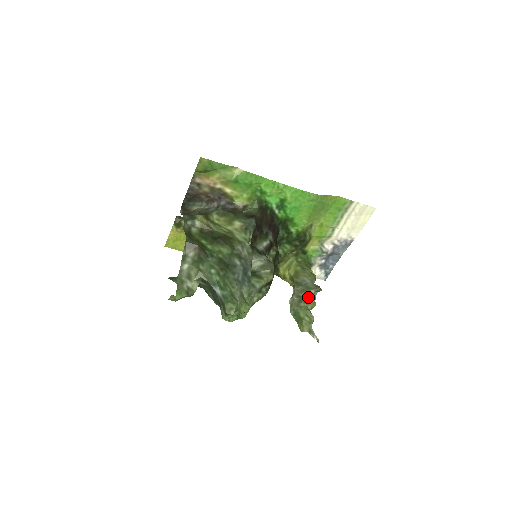
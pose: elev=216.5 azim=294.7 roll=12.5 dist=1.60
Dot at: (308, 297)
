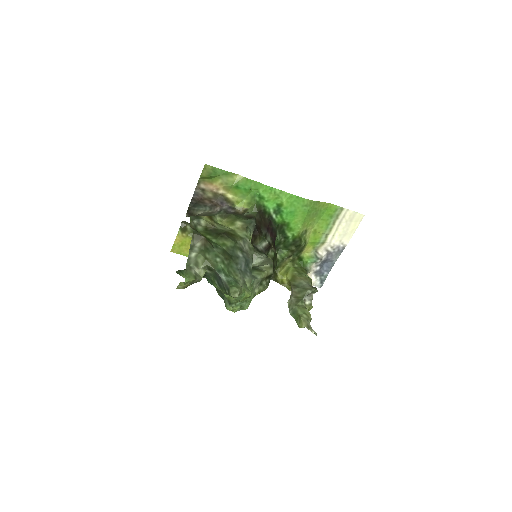
Dot at: (305, 297)
